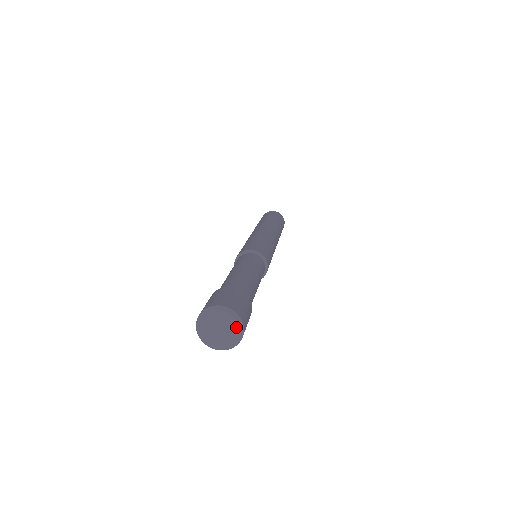
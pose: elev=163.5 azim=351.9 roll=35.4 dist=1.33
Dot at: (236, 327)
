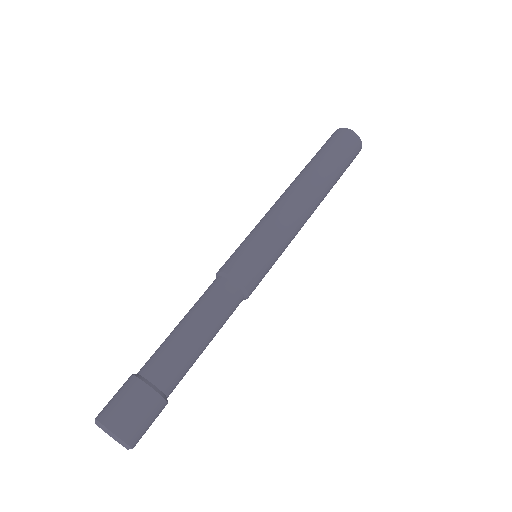
Dot at: occluded
